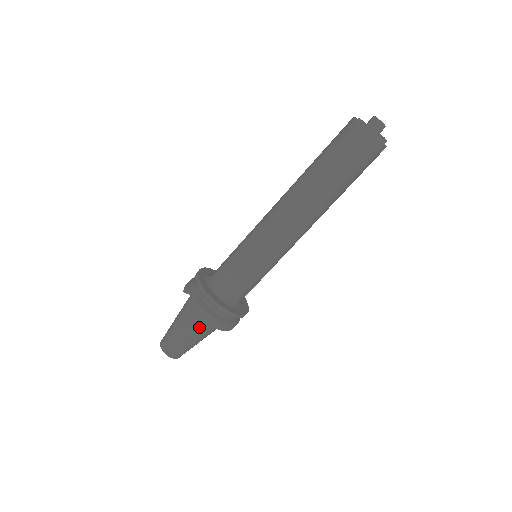
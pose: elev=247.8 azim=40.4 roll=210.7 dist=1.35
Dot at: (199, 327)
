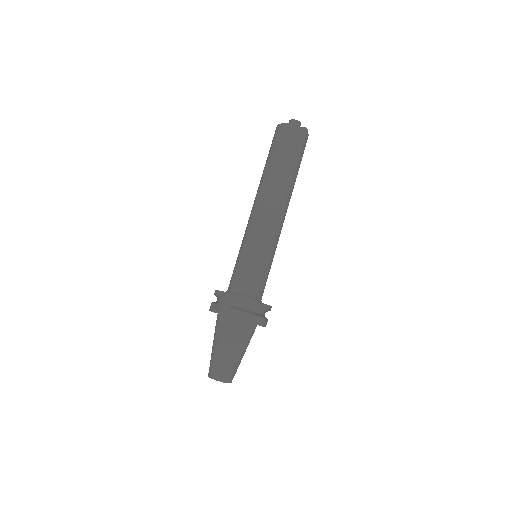
Dot at: (241, 335)
